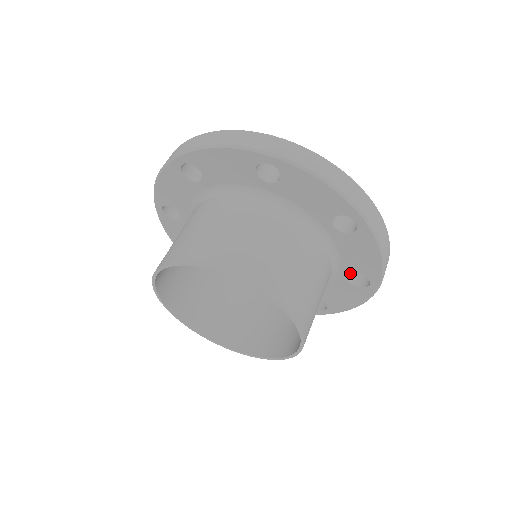
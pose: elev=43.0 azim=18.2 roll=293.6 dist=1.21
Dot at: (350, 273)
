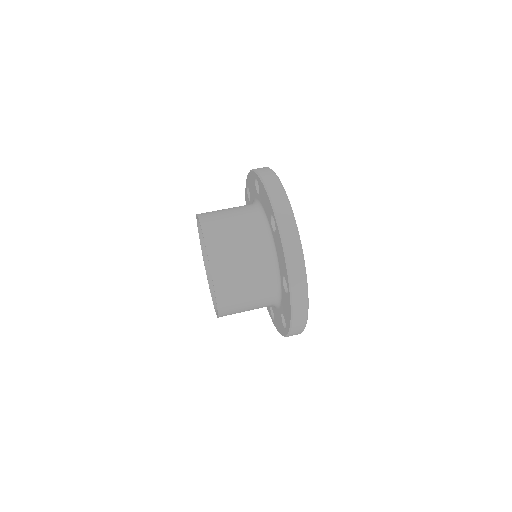
Dot at: (282, 276)
